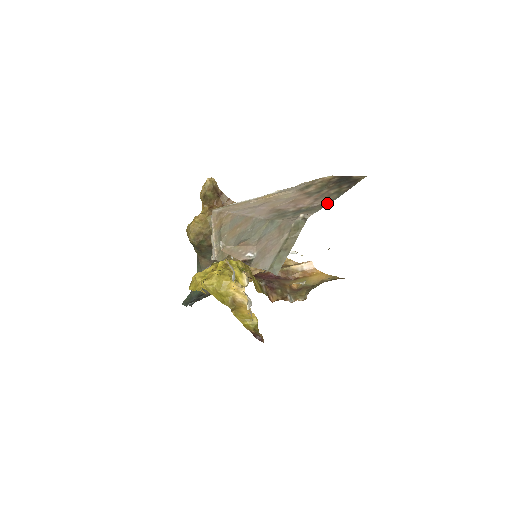
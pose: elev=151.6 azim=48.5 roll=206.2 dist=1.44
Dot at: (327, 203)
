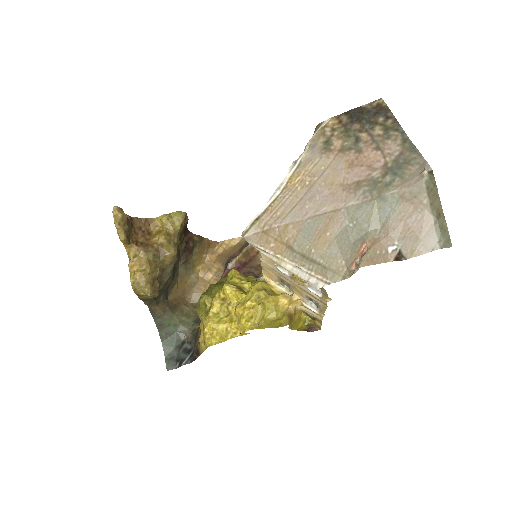
Dot at: (409, 145)
